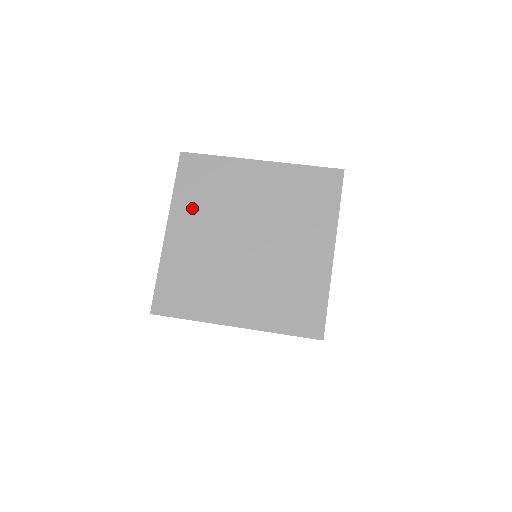
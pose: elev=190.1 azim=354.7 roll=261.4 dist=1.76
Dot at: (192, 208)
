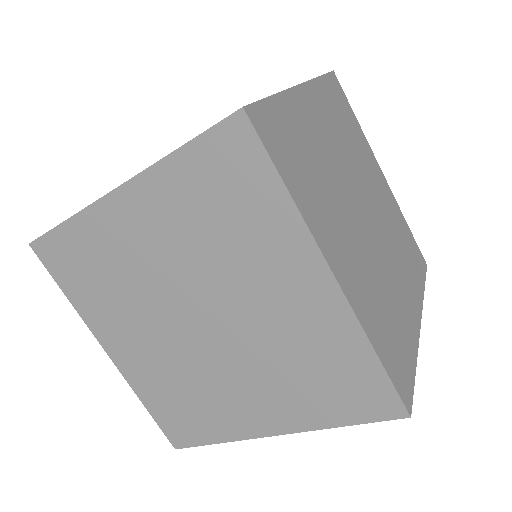
Dot at: (330, 112)
